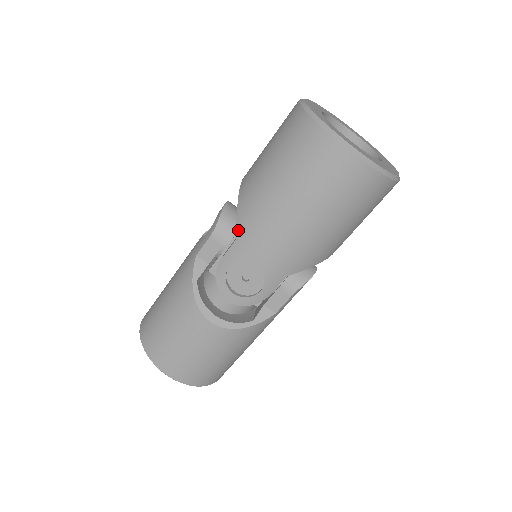
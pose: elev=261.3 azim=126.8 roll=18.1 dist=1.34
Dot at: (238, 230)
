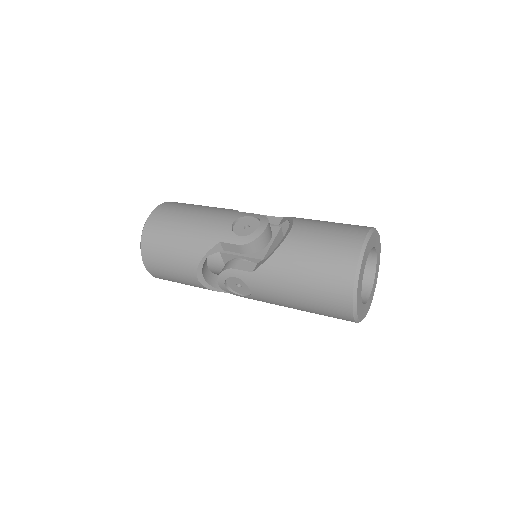
Dot at: (258, 270)
